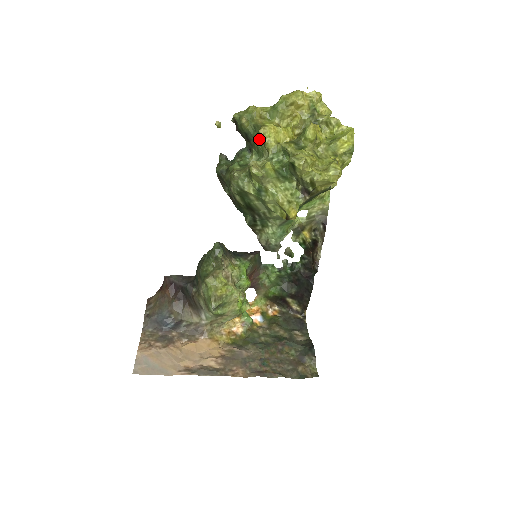
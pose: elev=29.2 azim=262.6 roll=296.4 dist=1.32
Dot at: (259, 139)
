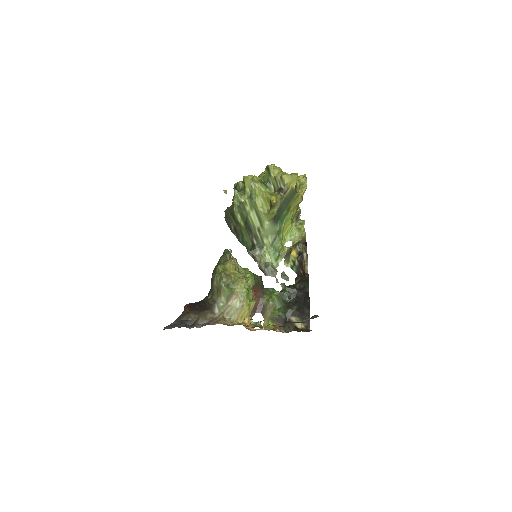
Dot at: occluded
